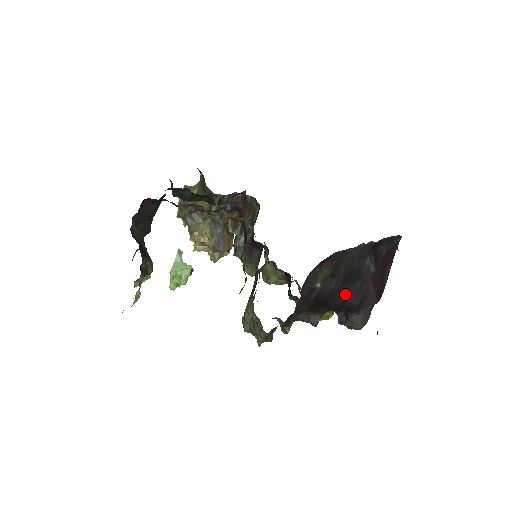
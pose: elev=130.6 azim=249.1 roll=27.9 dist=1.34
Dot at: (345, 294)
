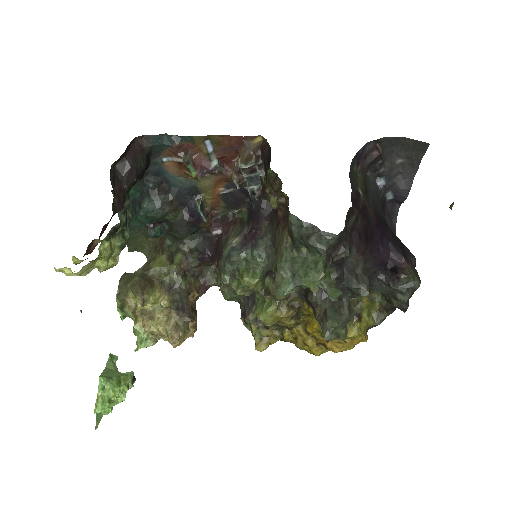
Dot at: (384, 235)
